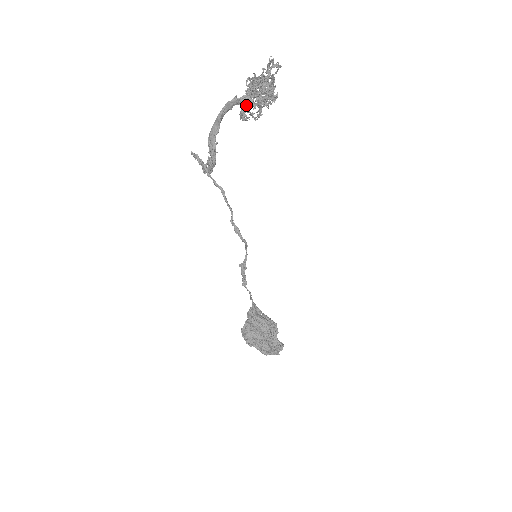
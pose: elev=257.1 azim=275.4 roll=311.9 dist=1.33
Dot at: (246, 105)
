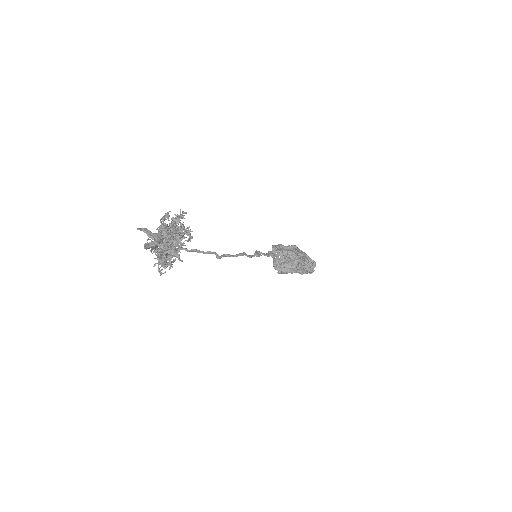
Dot at: occluded
